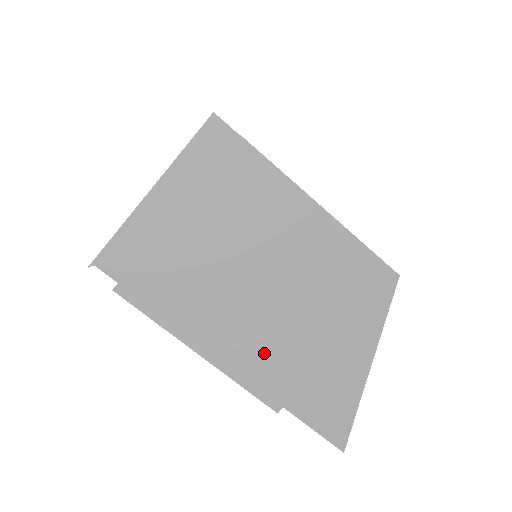
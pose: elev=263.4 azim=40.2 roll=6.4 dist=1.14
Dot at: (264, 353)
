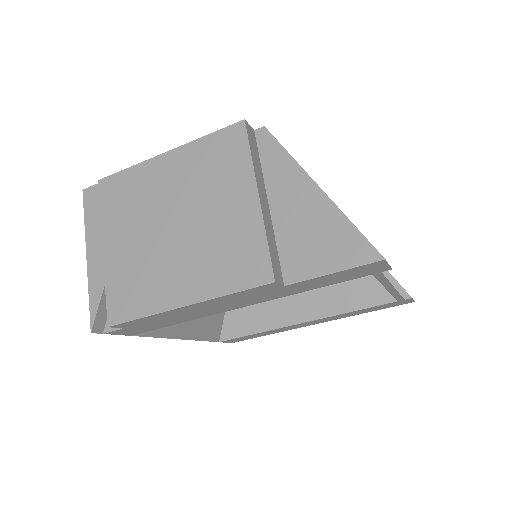
Dot at: (221, 257)
